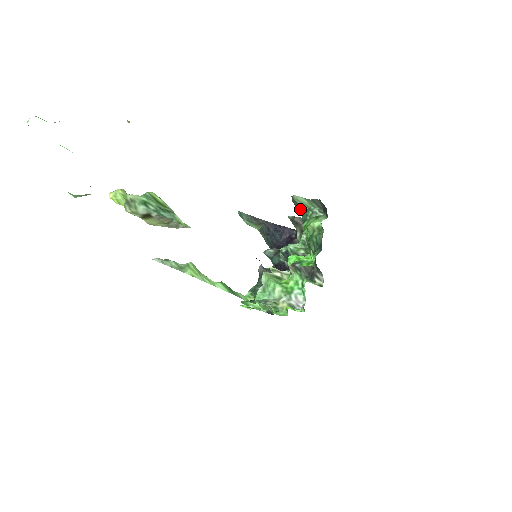
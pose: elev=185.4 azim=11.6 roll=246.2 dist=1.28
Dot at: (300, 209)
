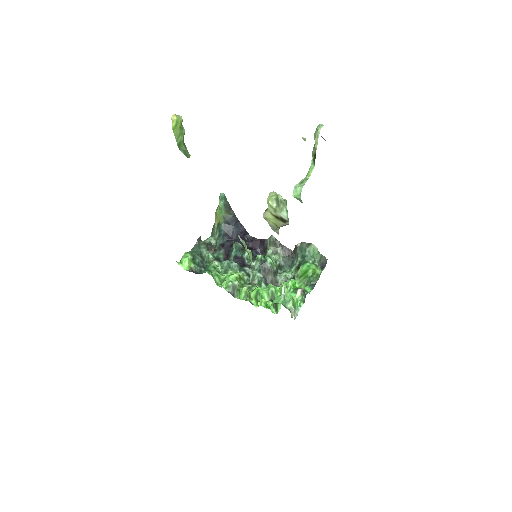
Dot at: (306, 251)
